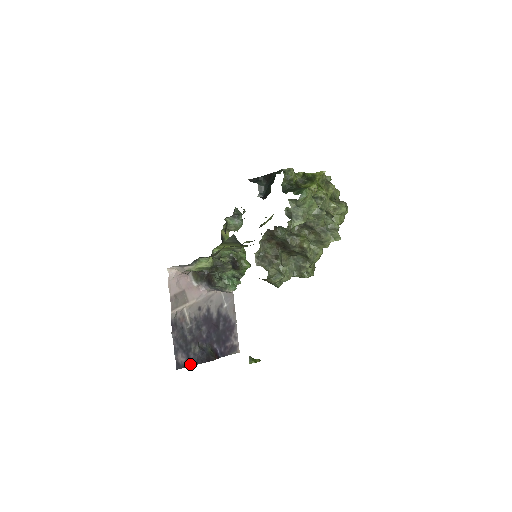
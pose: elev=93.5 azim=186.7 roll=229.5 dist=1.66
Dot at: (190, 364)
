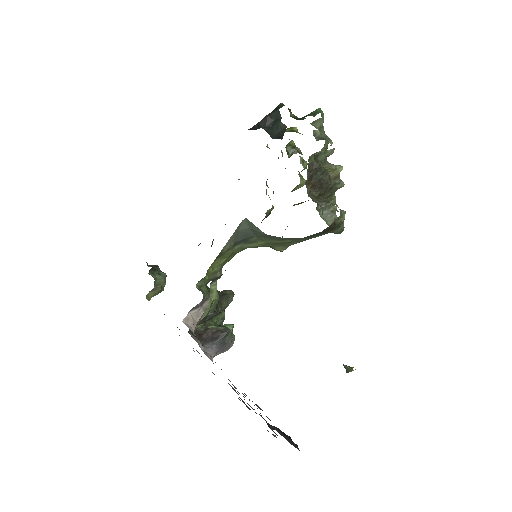
Dot at: (297, 448)
